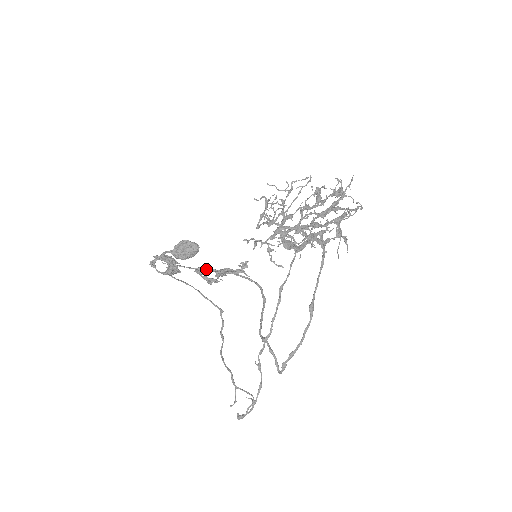
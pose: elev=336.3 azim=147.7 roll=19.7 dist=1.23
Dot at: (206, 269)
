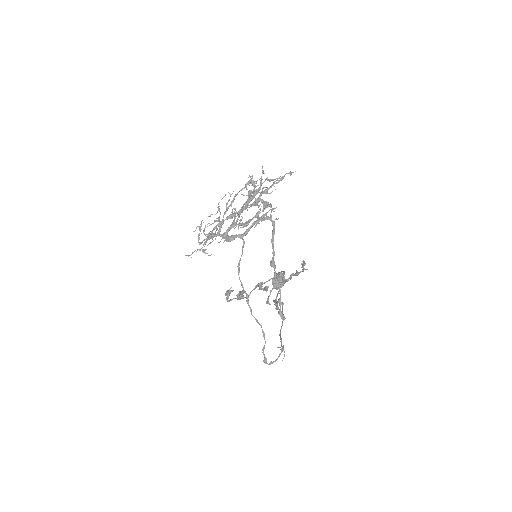
Dot at: (258, 284)
